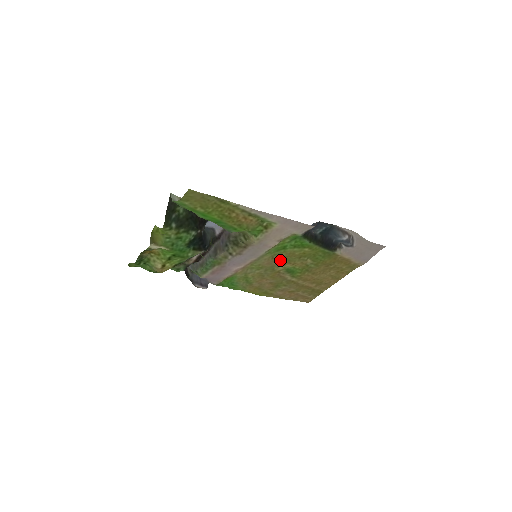
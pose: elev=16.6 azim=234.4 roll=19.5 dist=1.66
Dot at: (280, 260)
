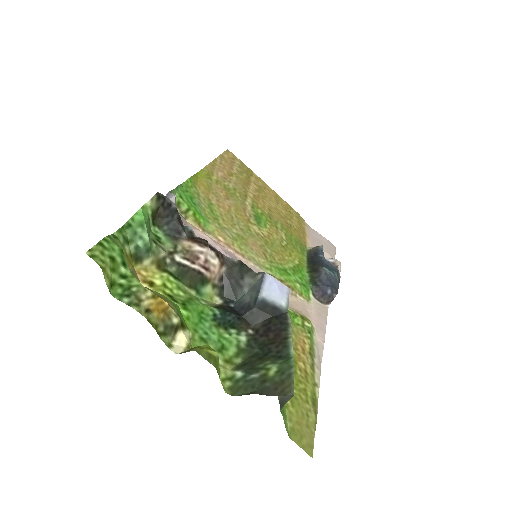
Dot at: (267, 246)
